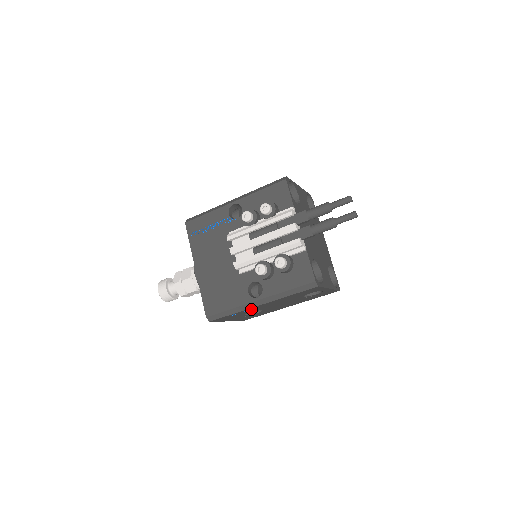
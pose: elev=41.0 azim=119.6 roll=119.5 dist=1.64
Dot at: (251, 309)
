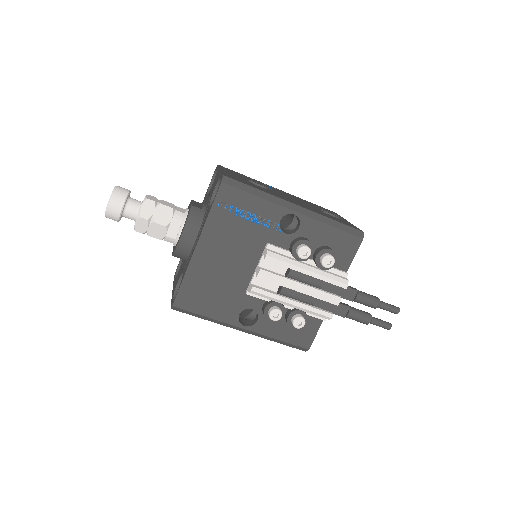
Dot at: occluded
